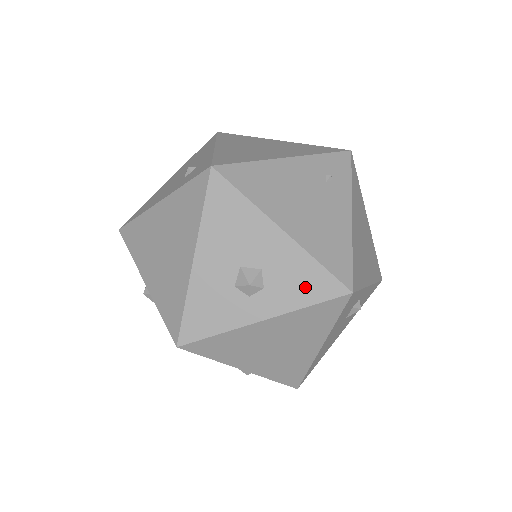
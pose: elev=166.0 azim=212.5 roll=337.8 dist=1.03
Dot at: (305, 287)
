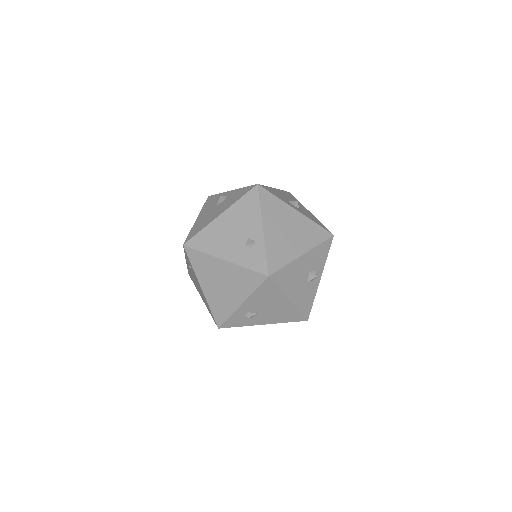
Dot at: (316, 221)
